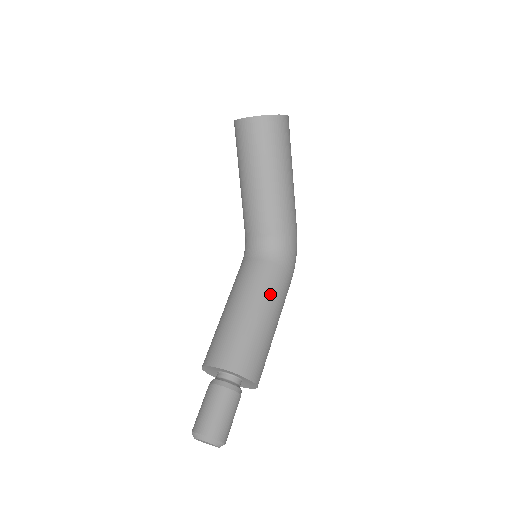
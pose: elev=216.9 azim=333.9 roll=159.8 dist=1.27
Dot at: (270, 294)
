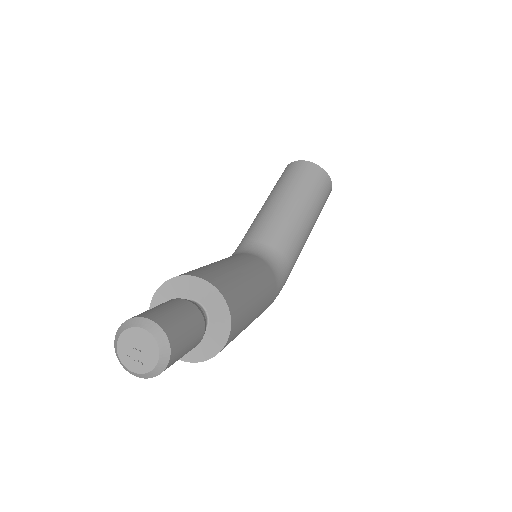
Dot at: (265, 286)
